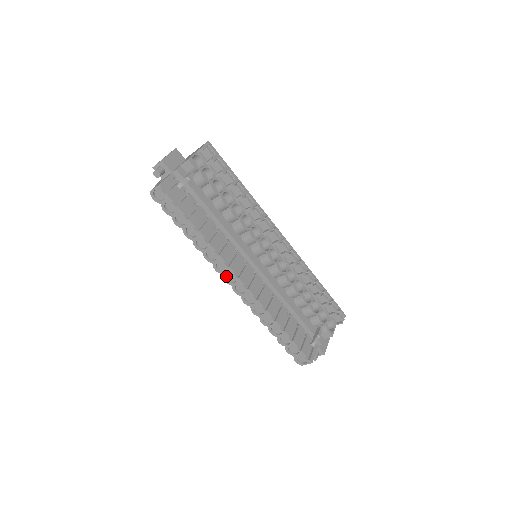
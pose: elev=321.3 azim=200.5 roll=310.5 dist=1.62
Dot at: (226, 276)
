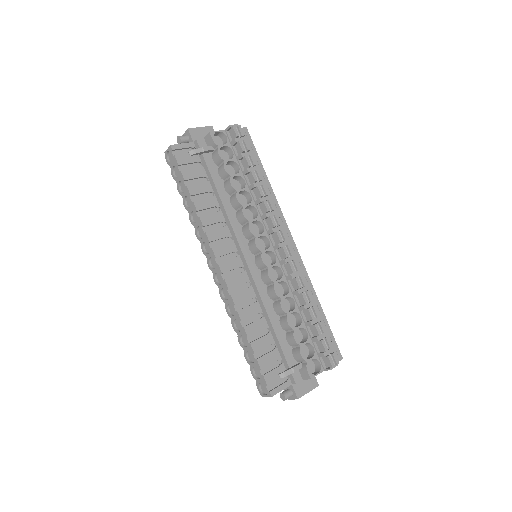
Dot at: (210, 260)
